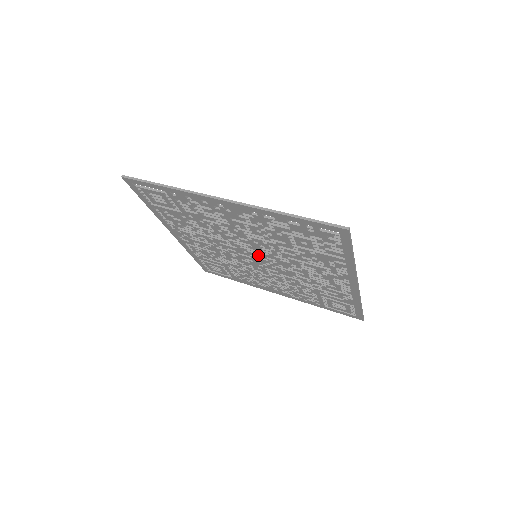
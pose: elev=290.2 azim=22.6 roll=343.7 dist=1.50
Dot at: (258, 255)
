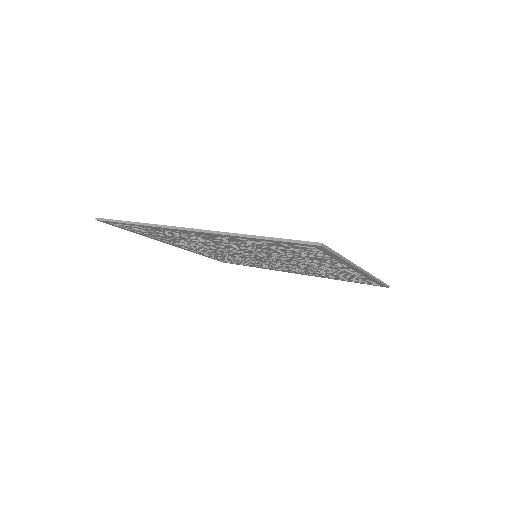
Dot at: (257, 256)
